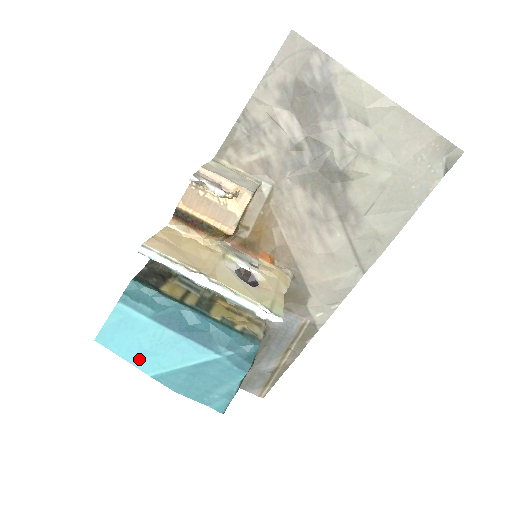
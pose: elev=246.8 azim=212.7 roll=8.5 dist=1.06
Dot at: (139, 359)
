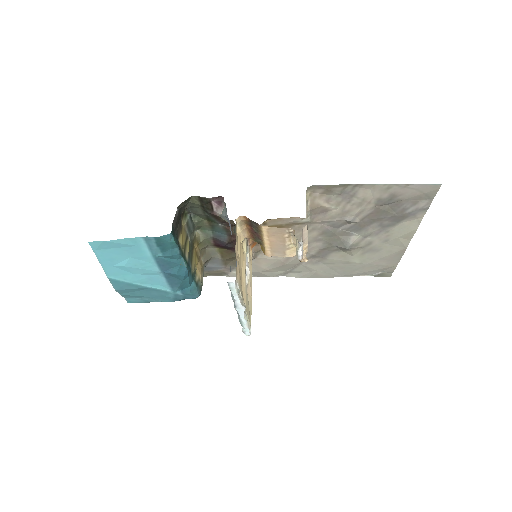
Dot at: (112, 267)
